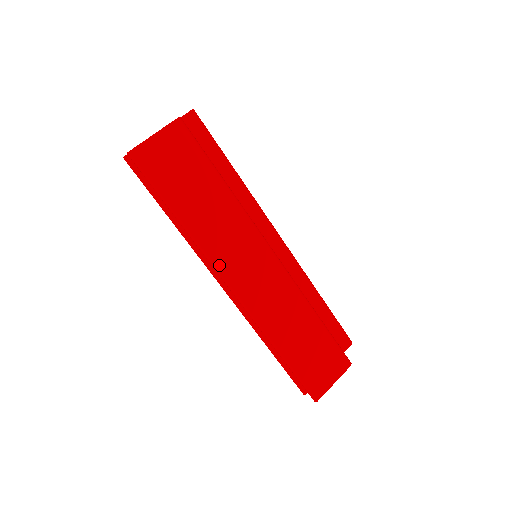
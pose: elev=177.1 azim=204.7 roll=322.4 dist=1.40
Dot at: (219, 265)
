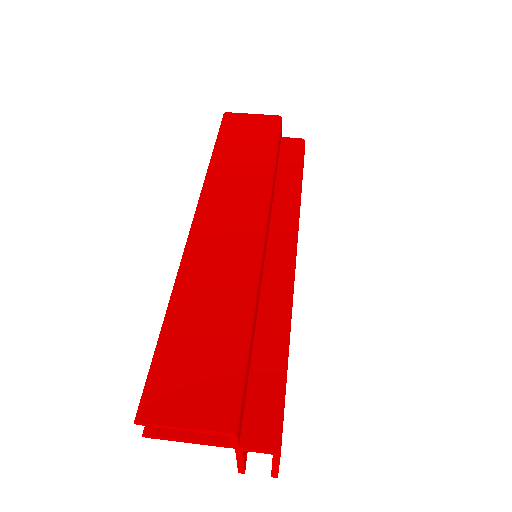
Dot at: occluded
